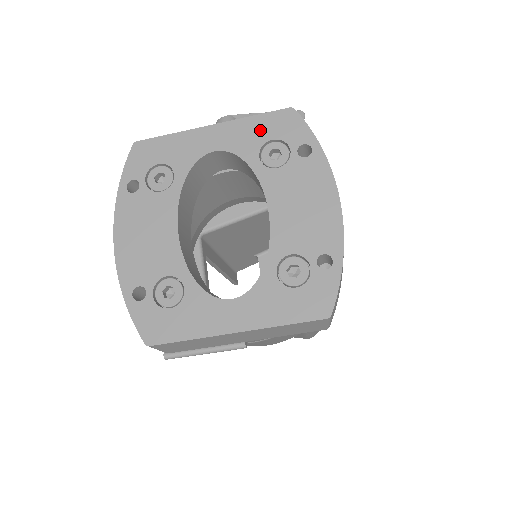
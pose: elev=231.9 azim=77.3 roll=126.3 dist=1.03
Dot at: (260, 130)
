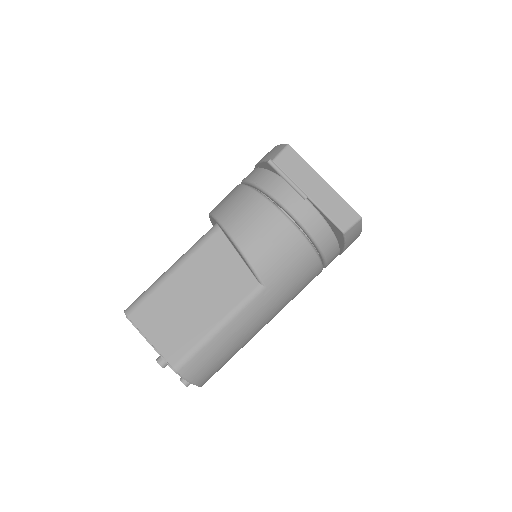
Dot at: occluded
